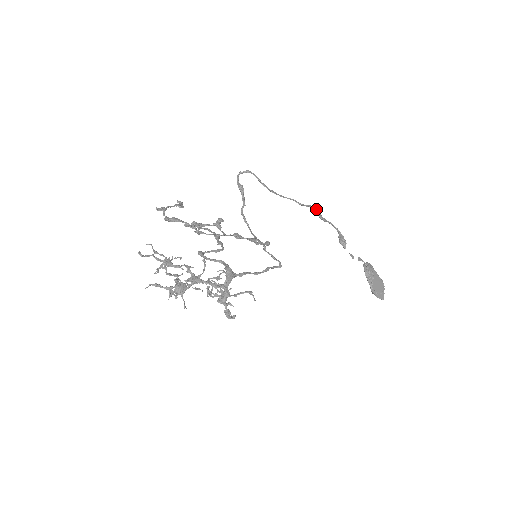
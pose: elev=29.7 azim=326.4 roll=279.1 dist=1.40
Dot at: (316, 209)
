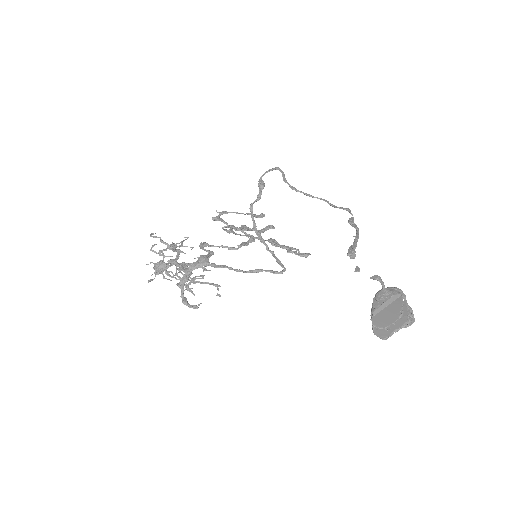
Dot at: (350, 212)
